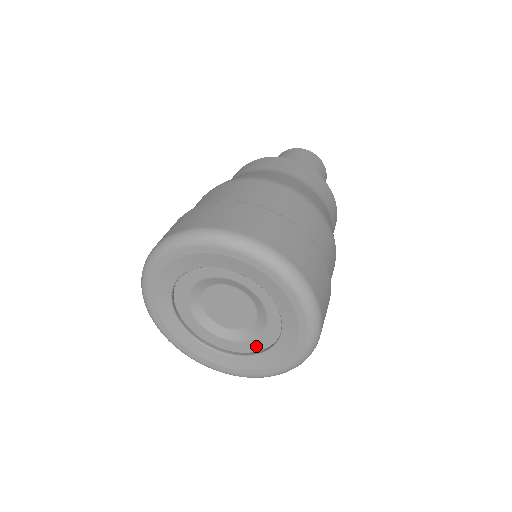
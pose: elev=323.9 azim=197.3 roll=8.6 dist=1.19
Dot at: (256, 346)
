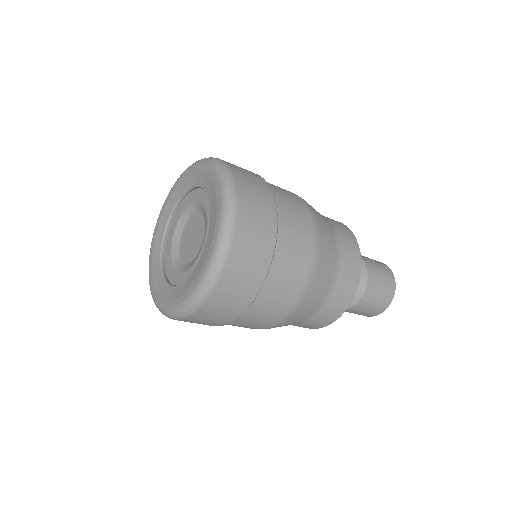
Dot at: occluded
